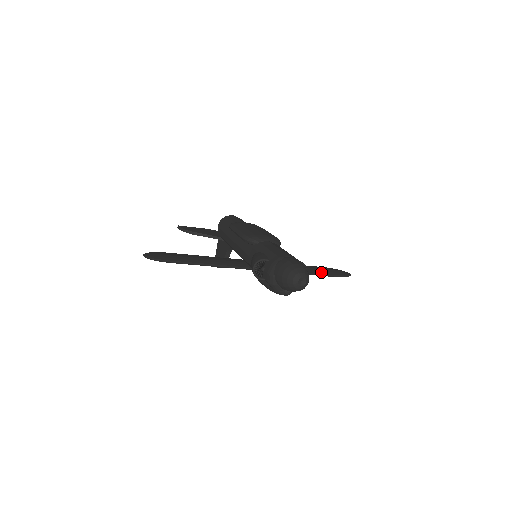
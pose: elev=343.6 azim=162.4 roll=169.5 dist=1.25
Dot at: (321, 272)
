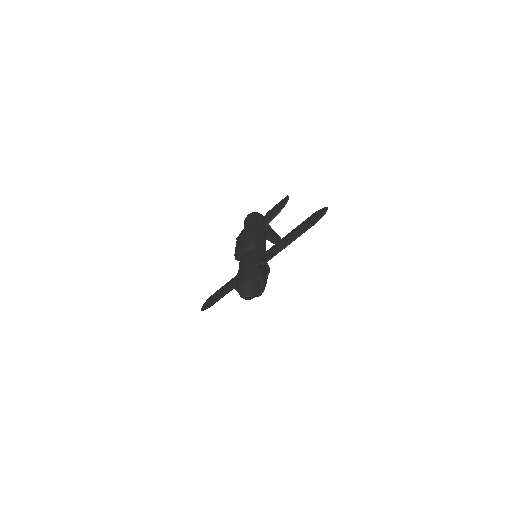
Dot at: (302, 230)
